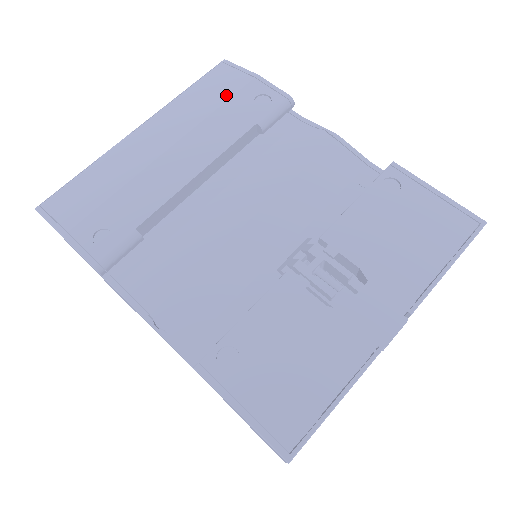
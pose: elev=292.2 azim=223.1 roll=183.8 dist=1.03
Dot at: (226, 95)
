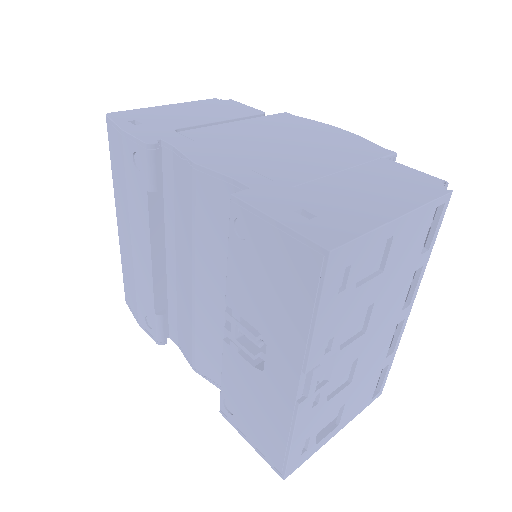
Dot at: (122, 167)
